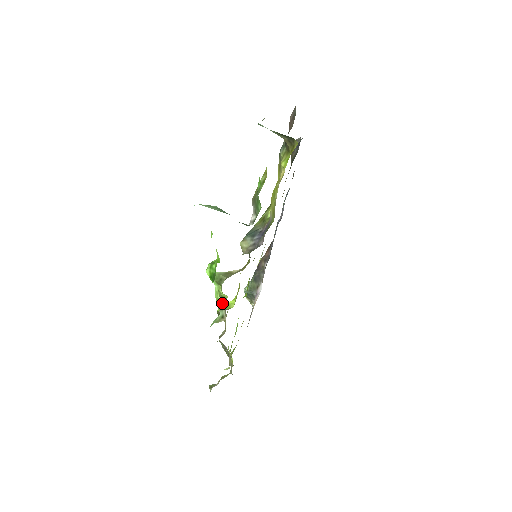
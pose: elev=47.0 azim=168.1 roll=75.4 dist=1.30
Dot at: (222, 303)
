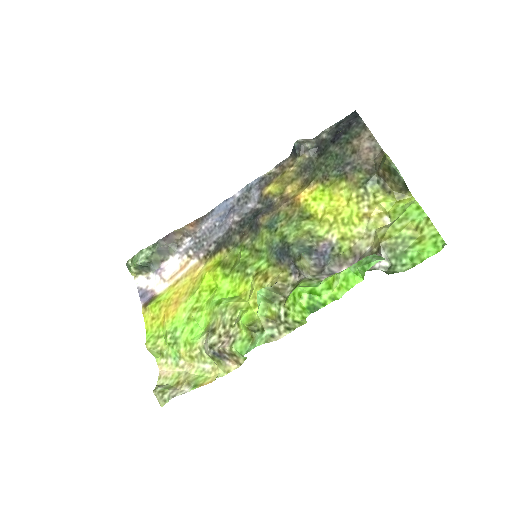
Dot at: (273, 322)
